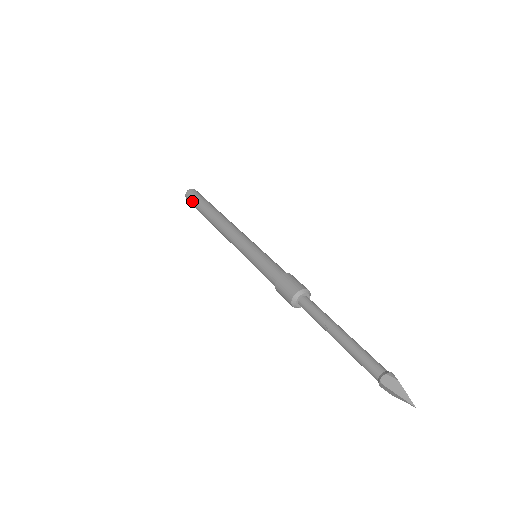
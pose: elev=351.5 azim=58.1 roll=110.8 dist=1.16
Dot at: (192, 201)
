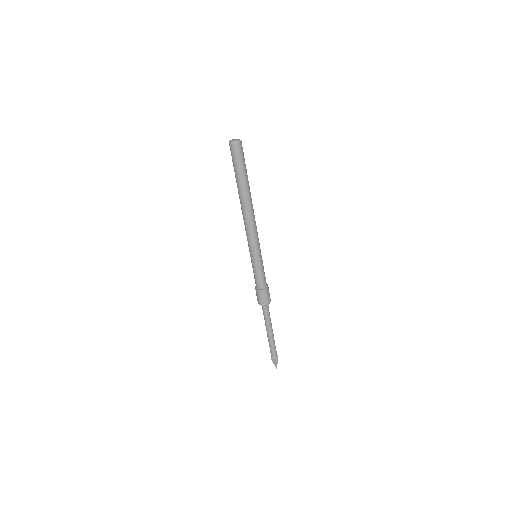
Dot at: (233, 161)
